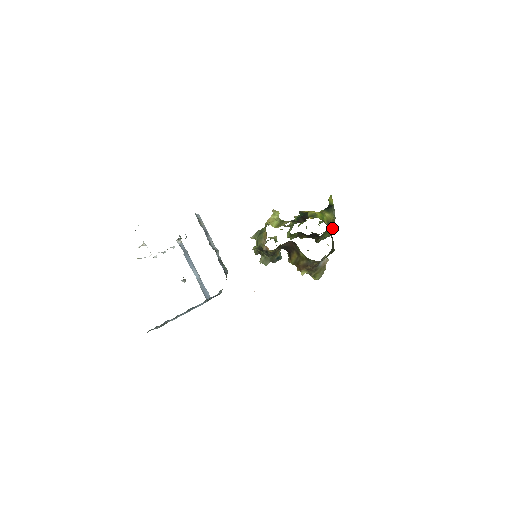
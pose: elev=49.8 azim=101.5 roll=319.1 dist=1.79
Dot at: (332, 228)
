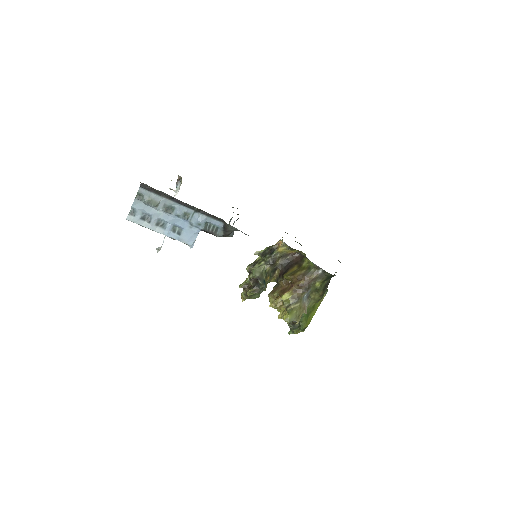
Dot at: (309, 317)
